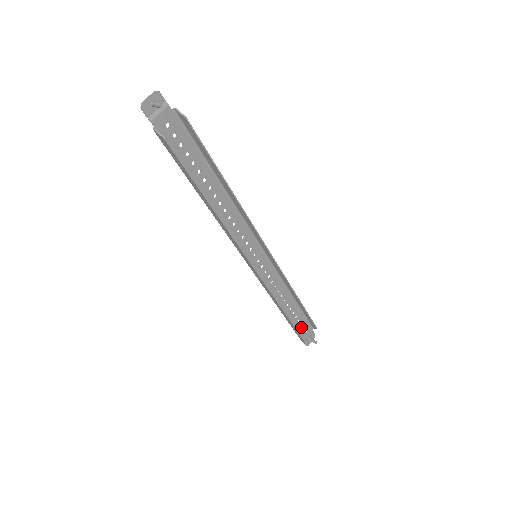
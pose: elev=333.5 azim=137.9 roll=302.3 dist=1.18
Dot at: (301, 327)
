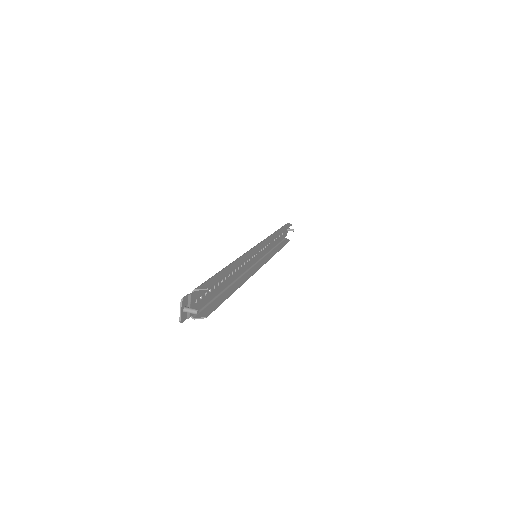
Dot at: (282, 235)
